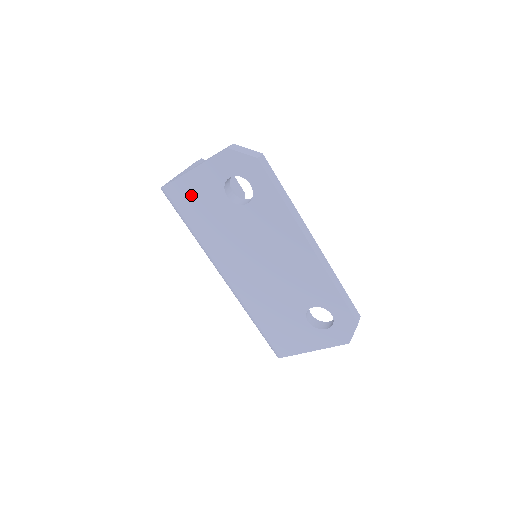
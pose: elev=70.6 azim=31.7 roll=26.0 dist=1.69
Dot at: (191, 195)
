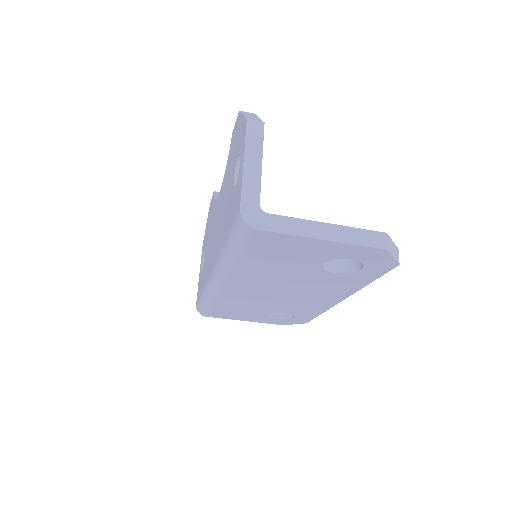
Dot at: (284, 247)
